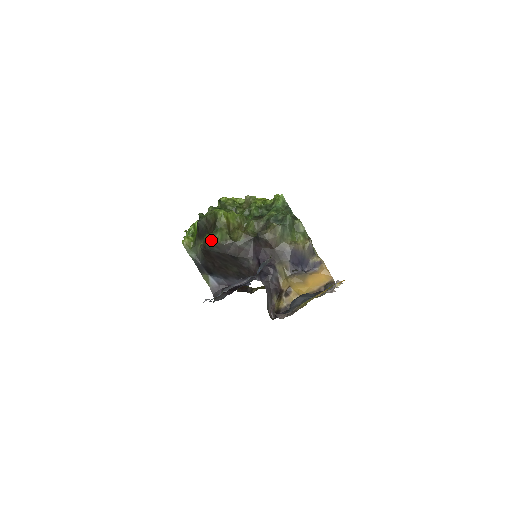
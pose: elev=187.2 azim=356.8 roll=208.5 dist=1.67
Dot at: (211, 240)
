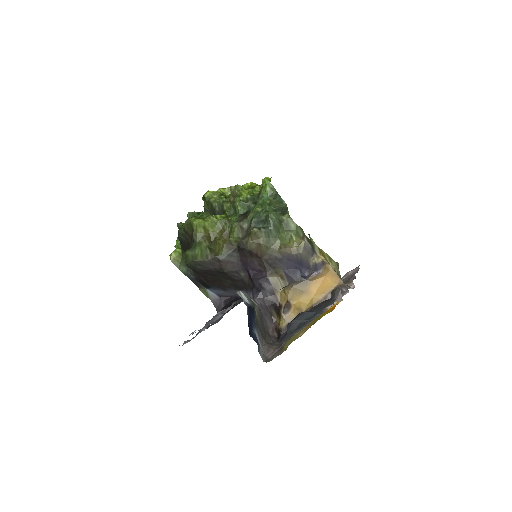
Dot at: (191, 258)
